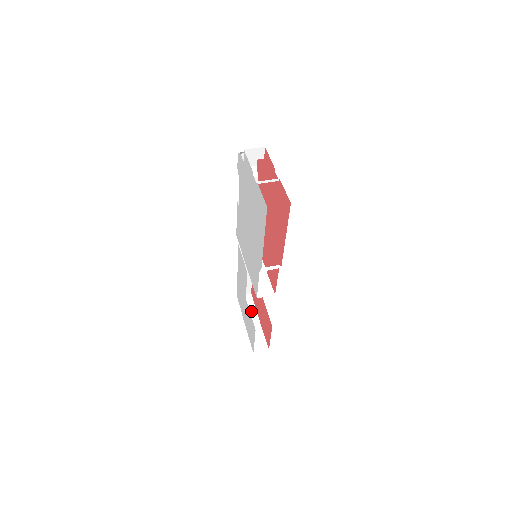
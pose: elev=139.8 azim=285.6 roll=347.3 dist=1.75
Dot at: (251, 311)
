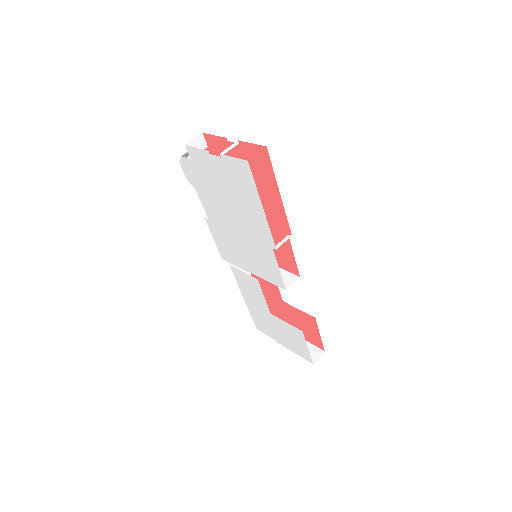
Dot at: occluded
